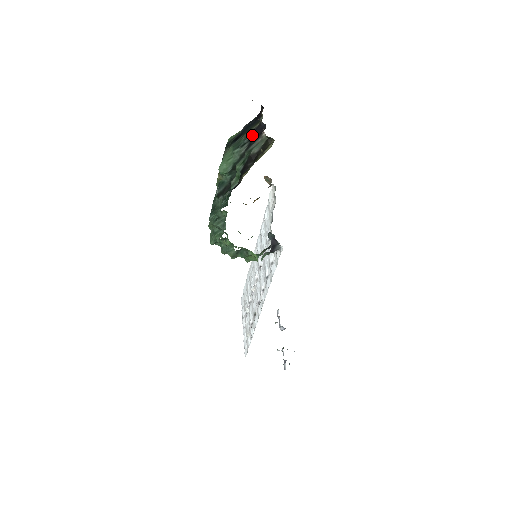
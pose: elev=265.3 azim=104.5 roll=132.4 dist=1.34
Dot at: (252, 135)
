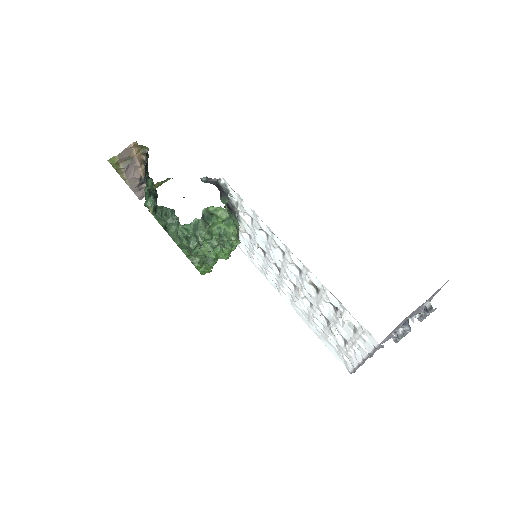
Dot at: (145, 173)
